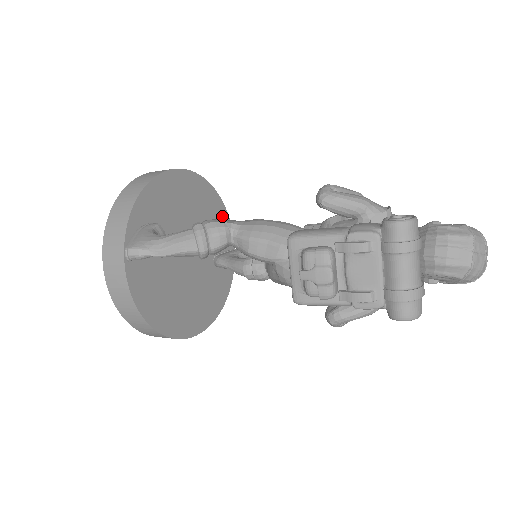
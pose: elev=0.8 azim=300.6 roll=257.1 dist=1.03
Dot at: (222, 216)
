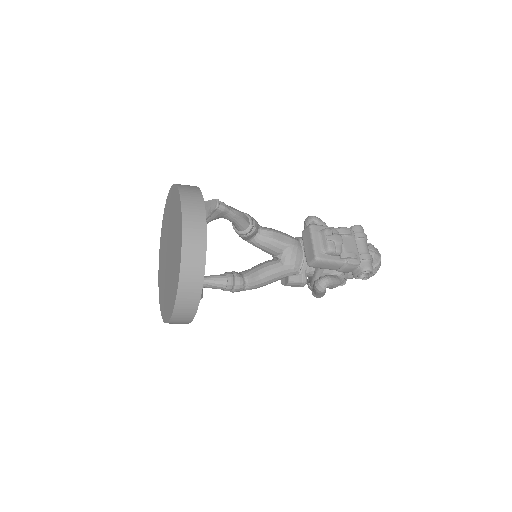
Dot at: occluded
